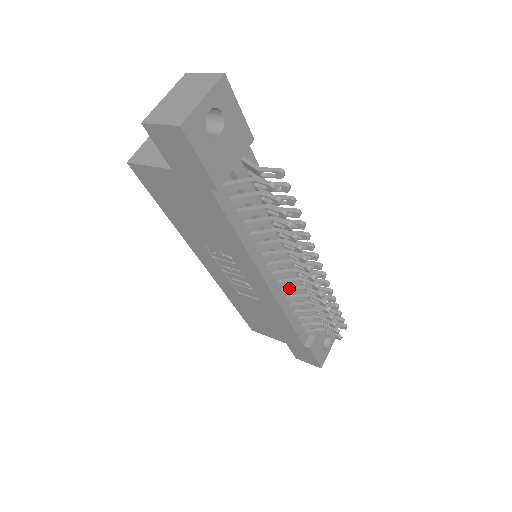
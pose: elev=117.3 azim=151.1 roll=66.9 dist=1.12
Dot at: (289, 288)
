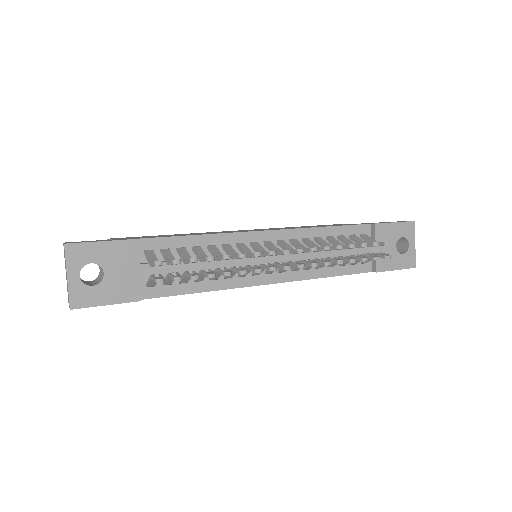
Dot at: (294, 267)
